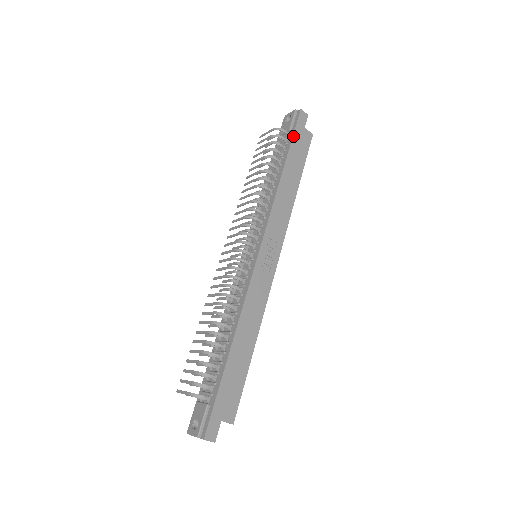
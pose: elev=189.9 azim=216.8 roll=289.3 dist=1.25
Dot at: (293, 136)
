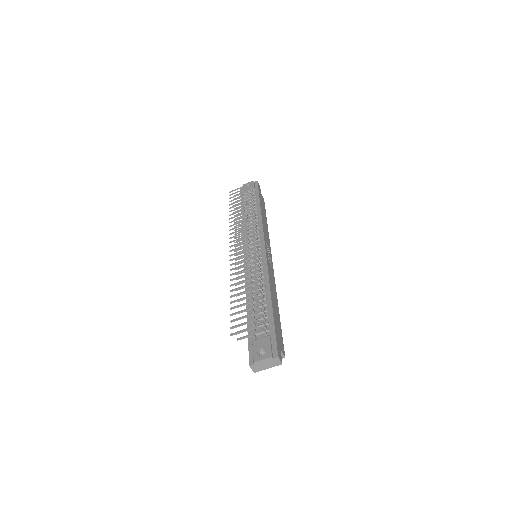
Dot at: (259, 193)
